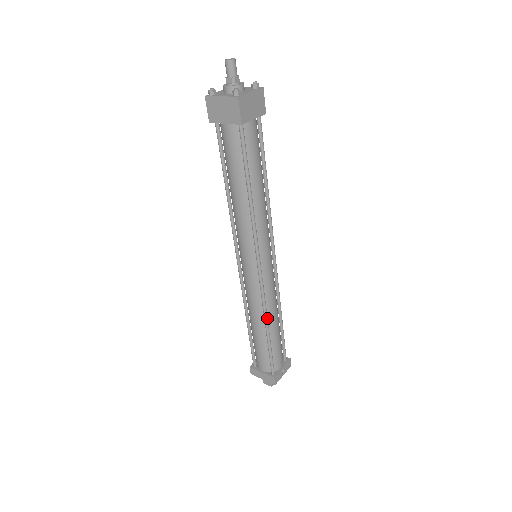
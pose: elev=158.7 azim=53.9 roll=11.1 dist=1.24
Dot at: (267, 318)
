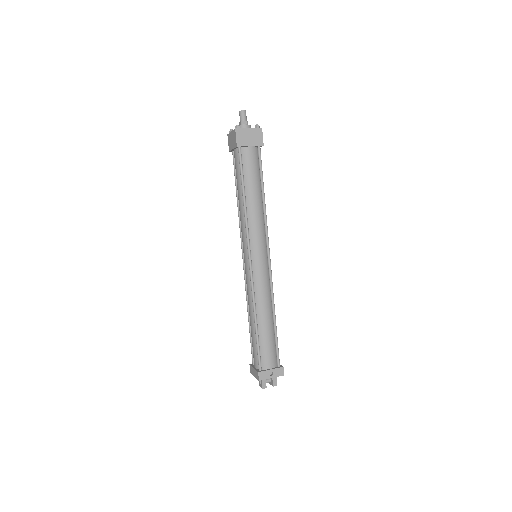
Dot at: (255, 309)
